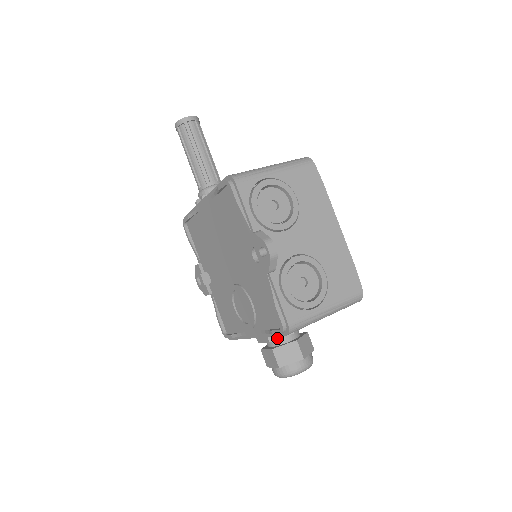
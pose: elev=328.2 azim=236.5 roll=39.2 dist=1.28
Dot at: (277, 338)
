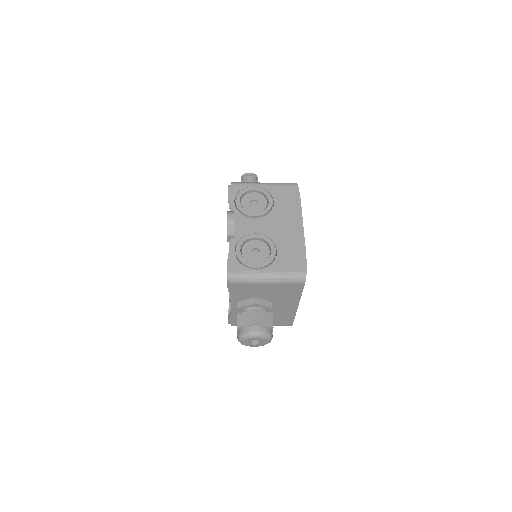
Dot at: (243, 306)
